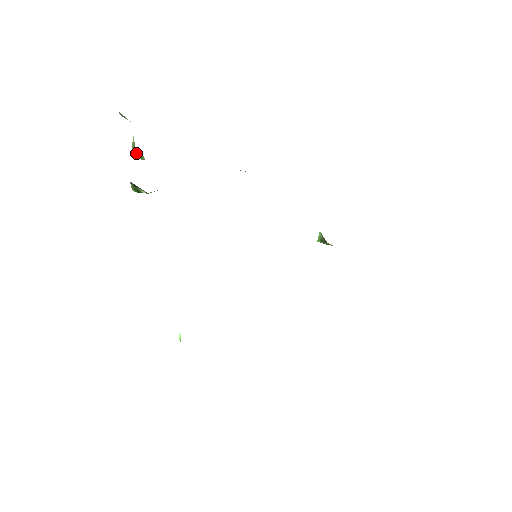
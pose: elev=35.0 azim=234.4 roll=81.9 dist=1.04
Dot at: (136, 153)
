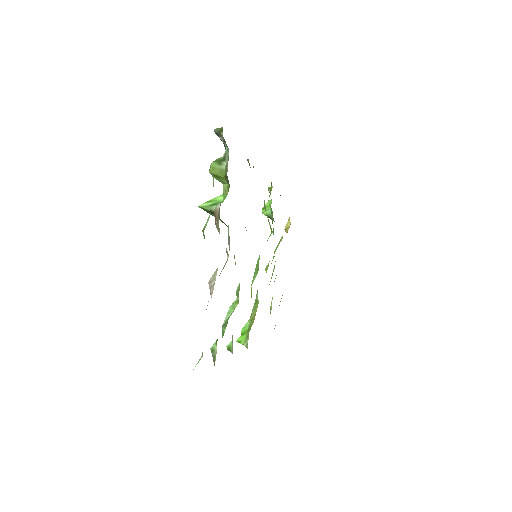
Dot at: (219, 177)
